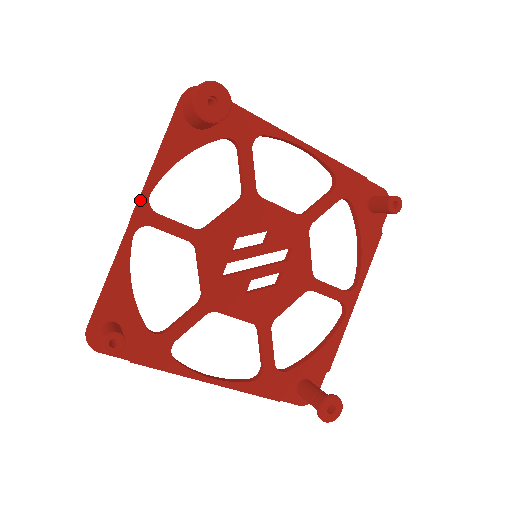
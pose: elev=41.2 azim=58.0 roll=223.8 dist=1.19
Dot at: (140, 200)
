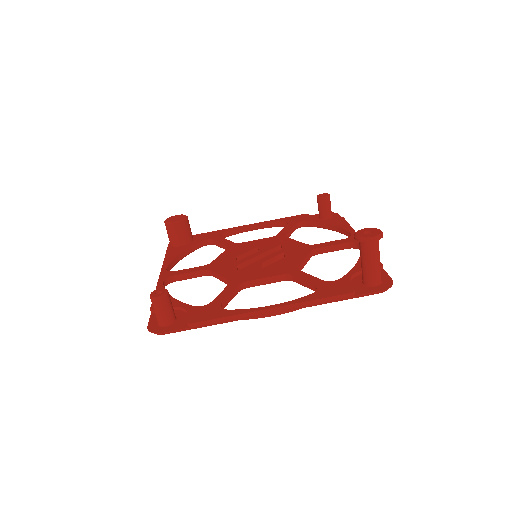
Dot at: (161, 272)
